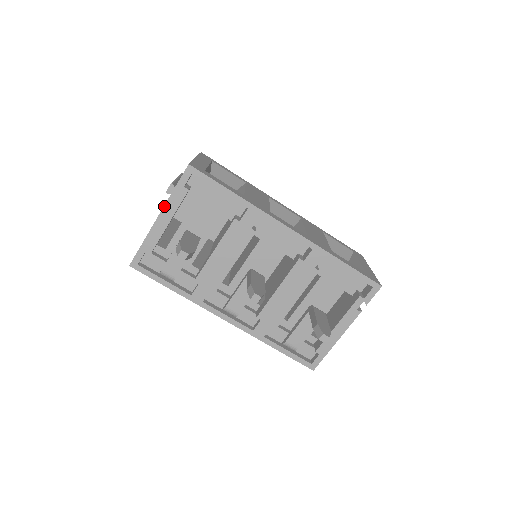
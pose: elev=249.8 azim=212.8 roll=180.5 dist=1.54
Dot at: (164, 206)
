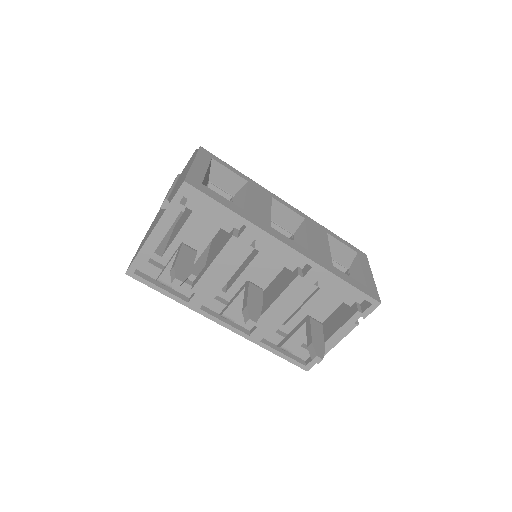
Dot at: (159, 220)
